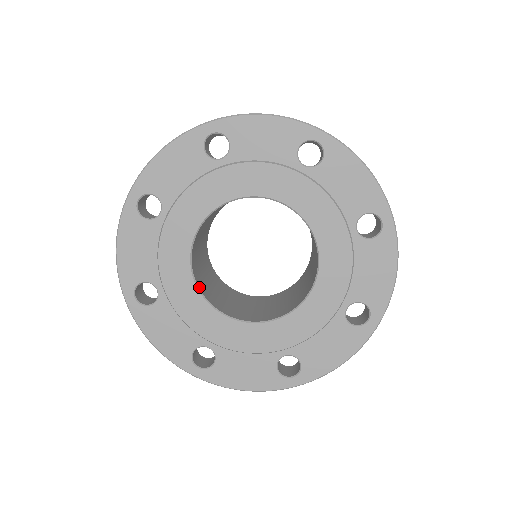
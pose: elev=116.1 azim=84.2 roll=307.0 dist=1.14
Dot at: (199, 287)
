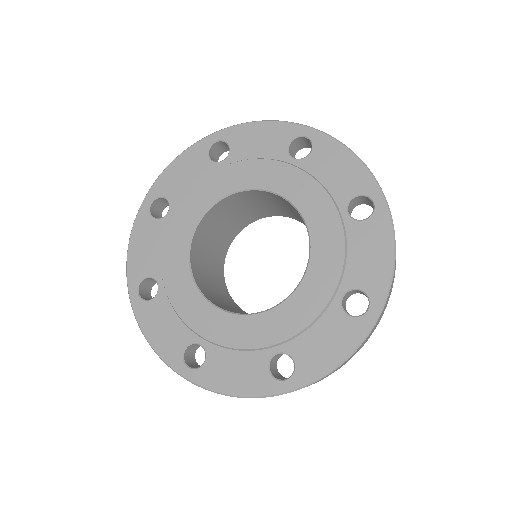
Dot at: (195, 280)
